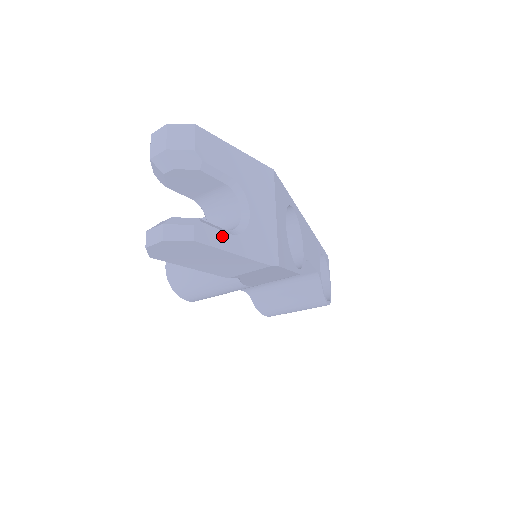
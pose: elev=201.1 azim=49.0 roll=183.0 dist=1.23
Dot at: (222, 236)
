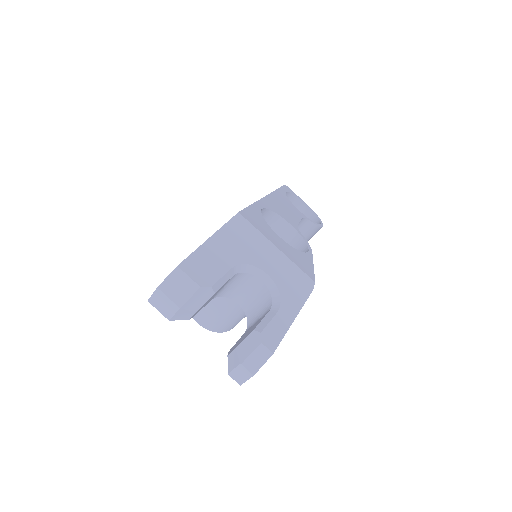
Dot at: (277, 321)
